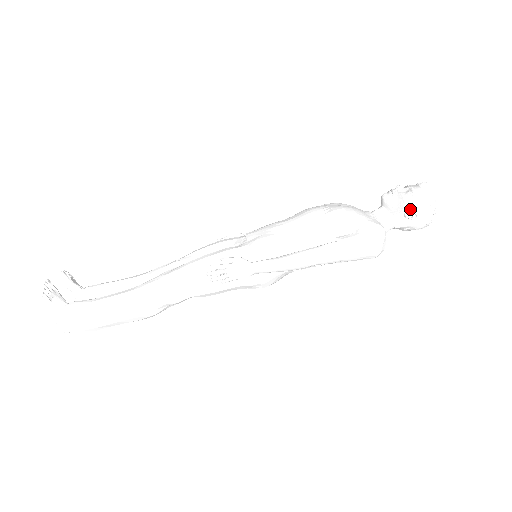
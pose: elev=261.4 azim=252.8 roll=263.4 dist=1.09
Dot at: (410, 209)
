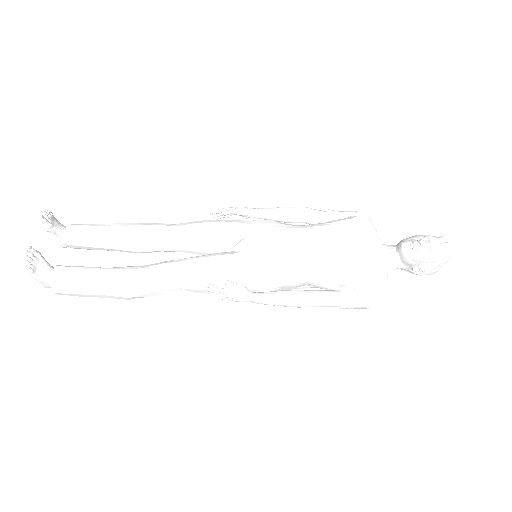
Dot at: (421, 267)
